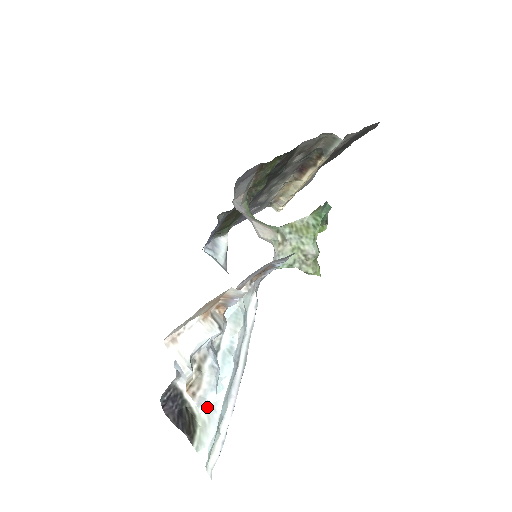
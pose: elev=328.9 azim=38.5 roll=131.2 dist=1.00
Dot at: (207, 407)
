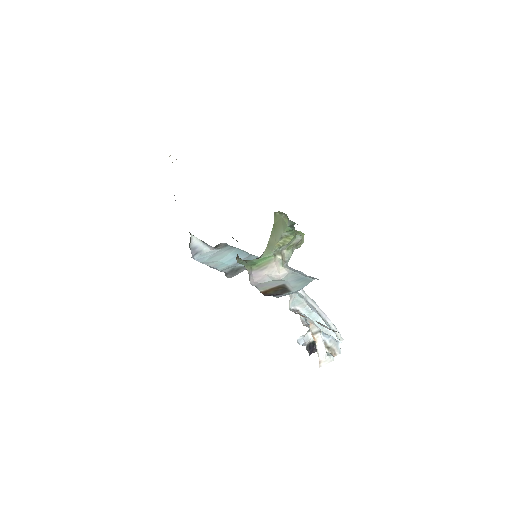
Dot at: occluded
